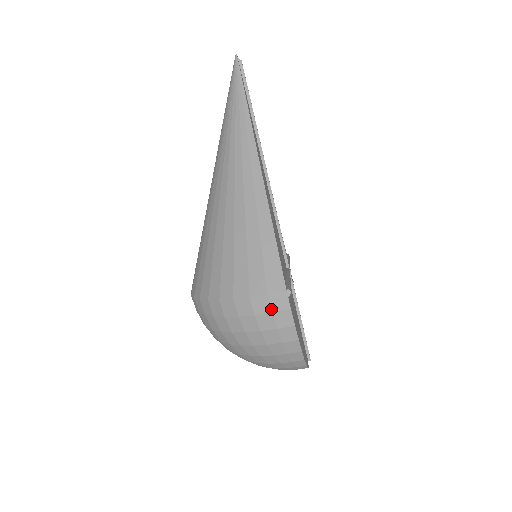
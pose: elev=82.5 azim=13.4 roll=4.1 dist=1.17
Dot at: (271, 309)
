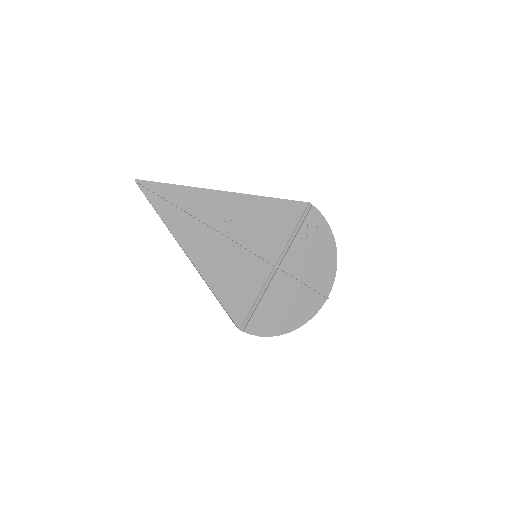
Dot at: occluded
